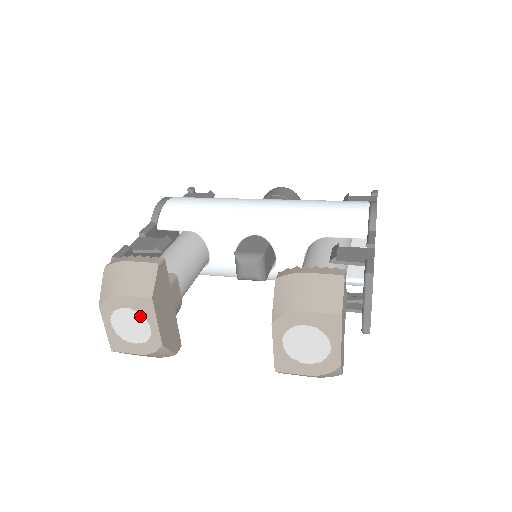
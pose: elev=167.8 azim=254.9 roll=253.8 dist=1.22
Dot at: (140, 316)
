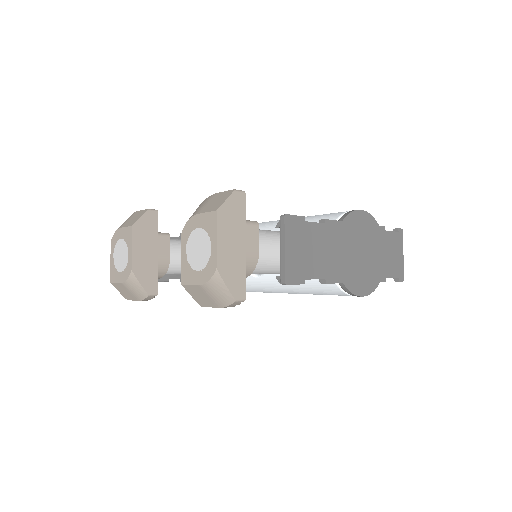
Dot at: (125, 244)
